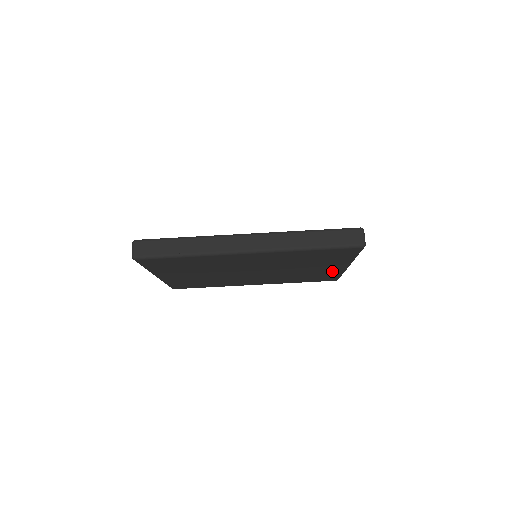
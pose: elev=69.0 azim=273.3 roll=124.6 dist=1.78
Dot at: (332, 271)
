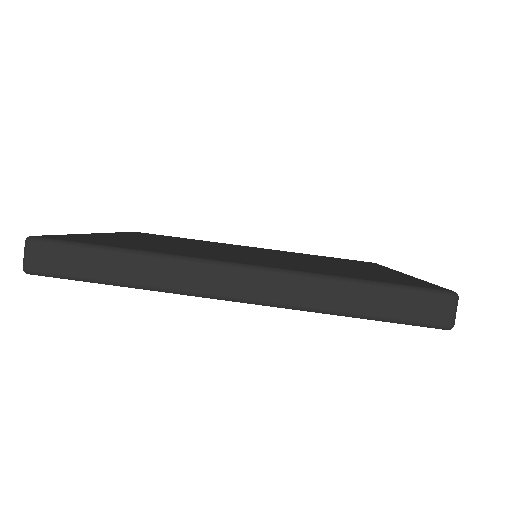
Dot at: occluded
